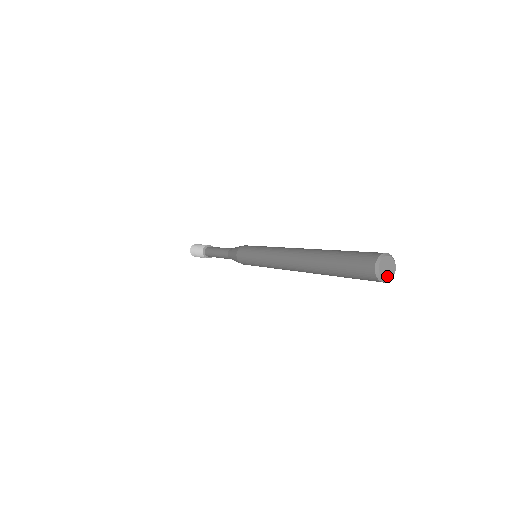
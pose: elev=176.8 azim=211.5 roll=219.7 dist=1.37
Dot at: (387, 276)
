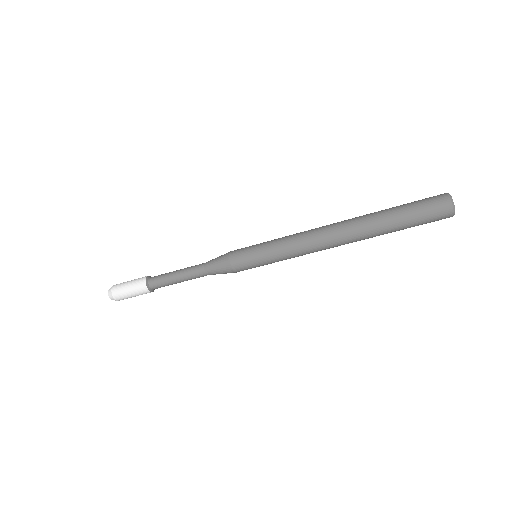
Dot at: (454, 210)
